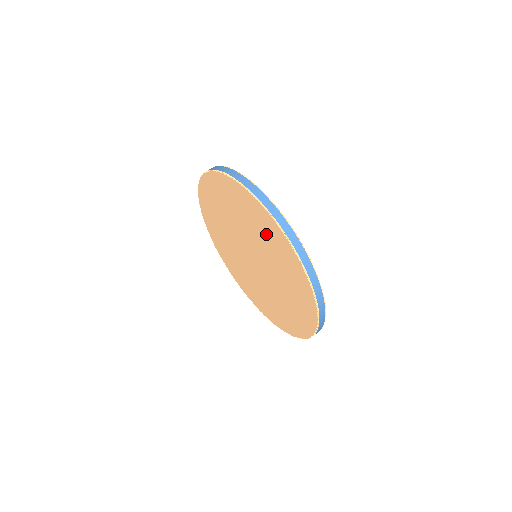
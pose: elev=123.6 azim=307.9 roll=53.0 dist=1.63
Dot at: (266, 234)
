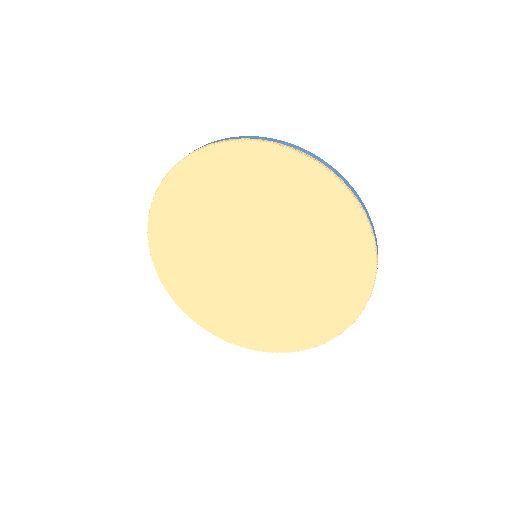
Dot at: (218, 185)
